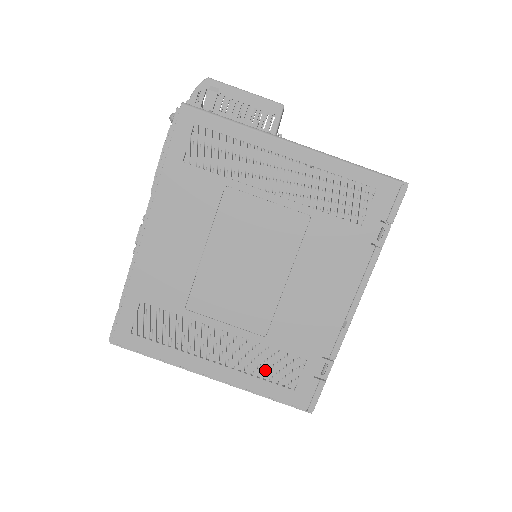
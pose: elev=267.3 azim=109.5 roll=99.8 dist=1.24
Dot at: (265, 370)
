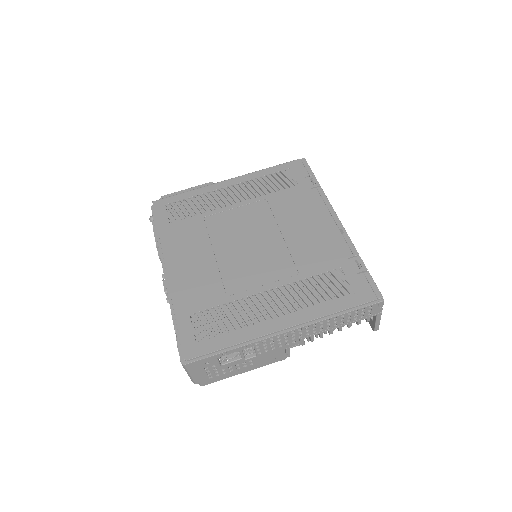
Dot at: occluded
